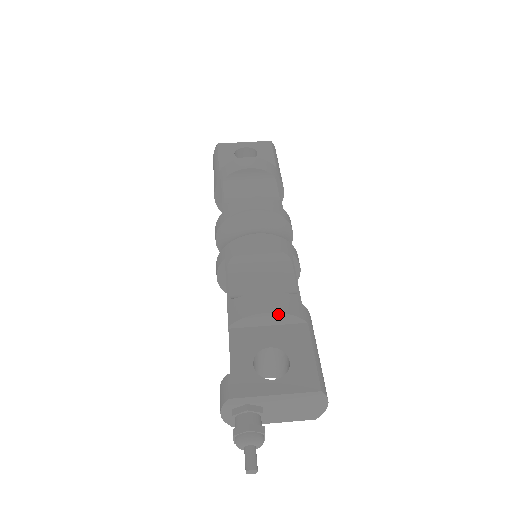
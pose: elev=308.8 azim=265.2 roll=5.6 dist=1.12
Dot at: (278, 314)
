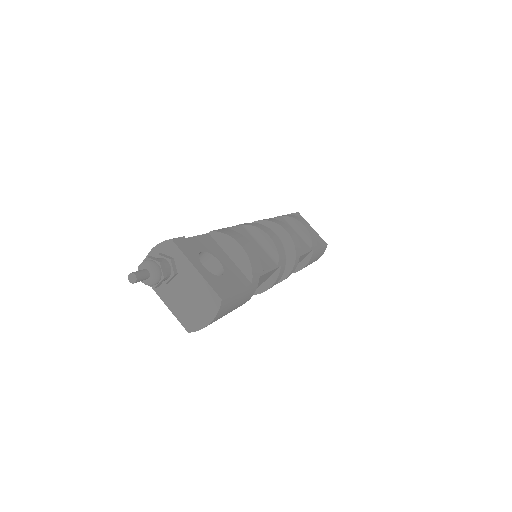
Dot at: (245, 254)
